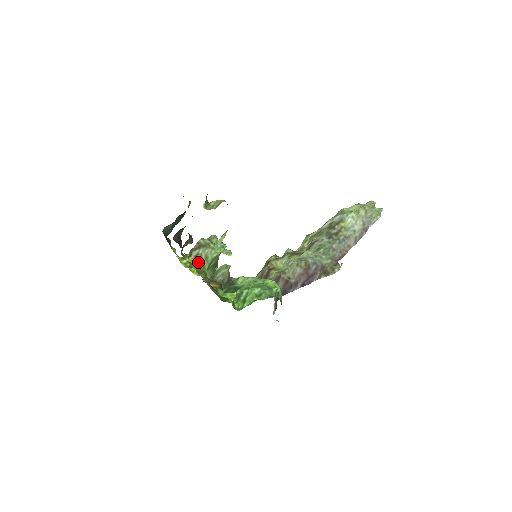
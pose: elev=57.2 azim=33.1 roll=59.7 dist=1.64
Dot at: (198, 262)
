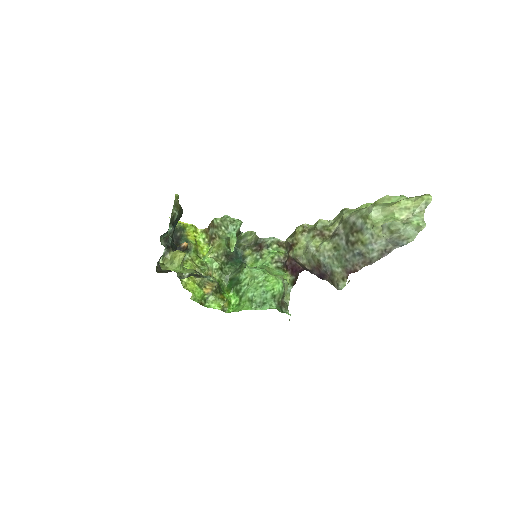
Dot at: (212, 243)
